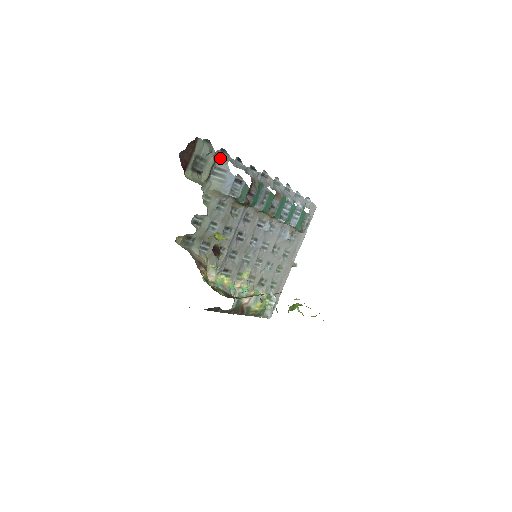
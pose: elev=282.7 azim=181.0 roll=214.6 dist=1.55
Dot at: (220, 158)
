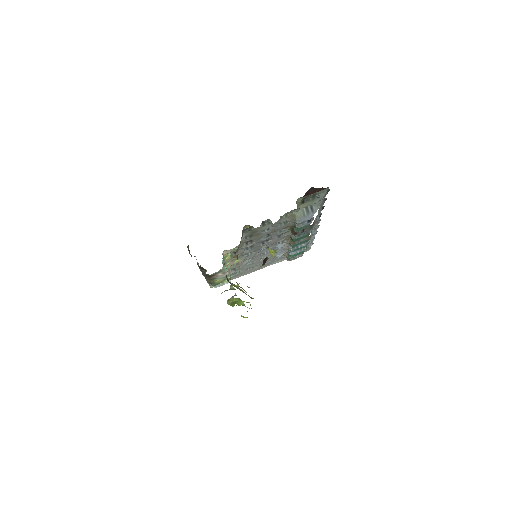
Dot at: (320, 202)
